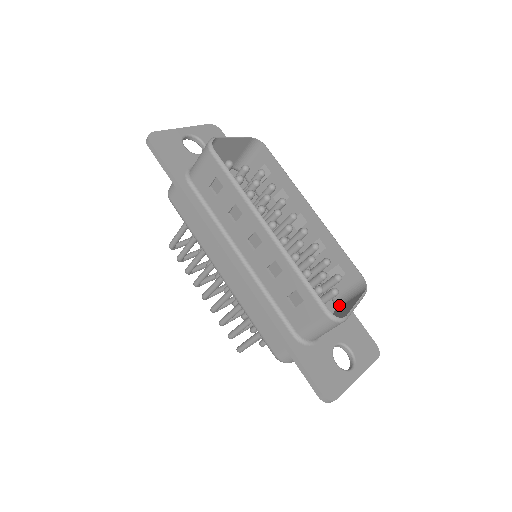
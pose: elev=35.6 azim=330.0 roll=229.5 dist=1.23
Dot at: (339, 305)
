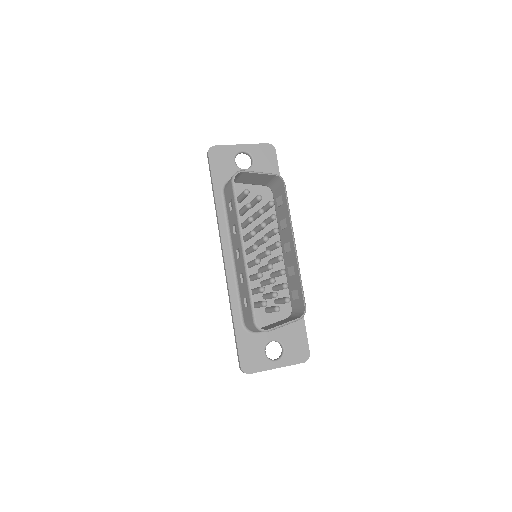
Dot at: (291, 316)
